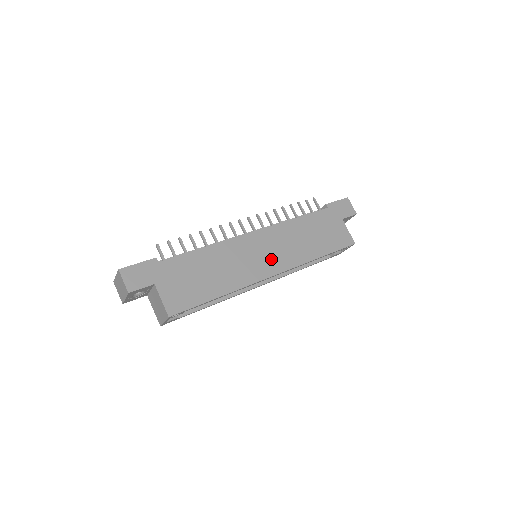
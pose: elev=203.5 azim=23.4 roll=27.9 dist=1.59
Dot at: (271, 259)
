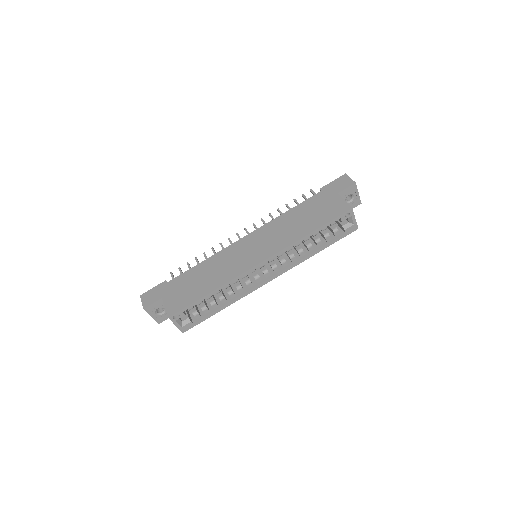
Dot at: (259, 251)
